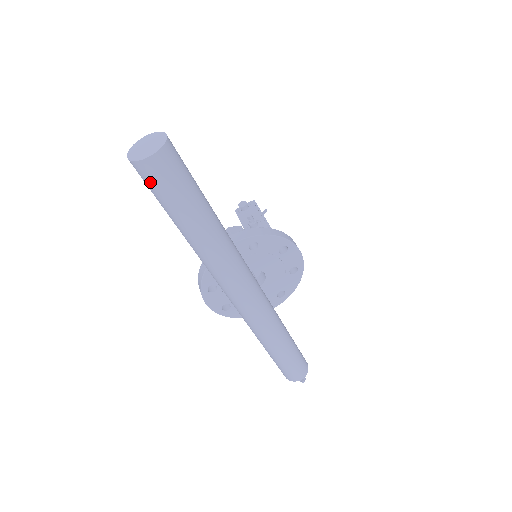
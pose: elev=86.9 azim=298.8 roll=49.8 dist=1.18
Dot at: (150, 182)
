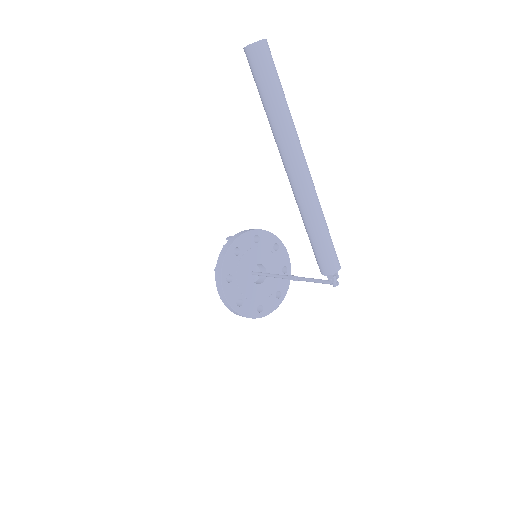
Dot at: (259, 58)
